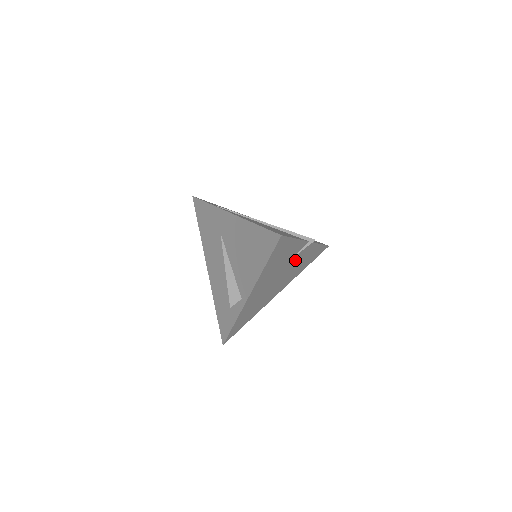
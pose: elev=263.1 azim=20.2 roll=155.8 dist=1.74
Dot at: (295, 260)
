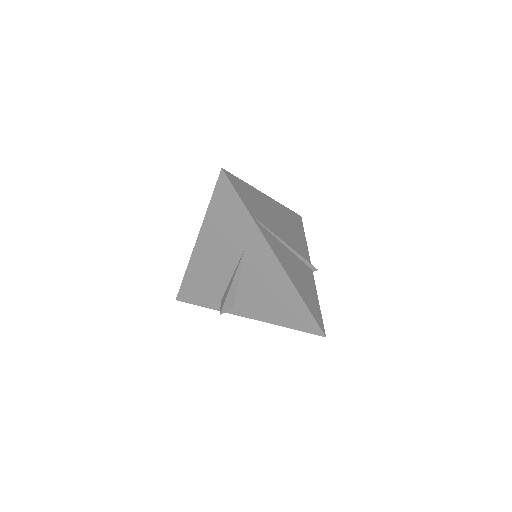
Dot at: occluded
